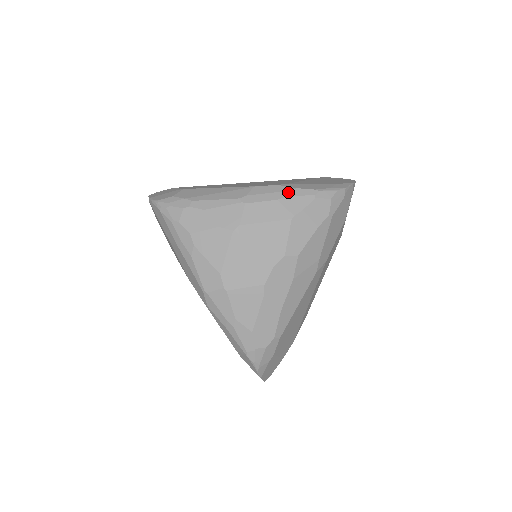
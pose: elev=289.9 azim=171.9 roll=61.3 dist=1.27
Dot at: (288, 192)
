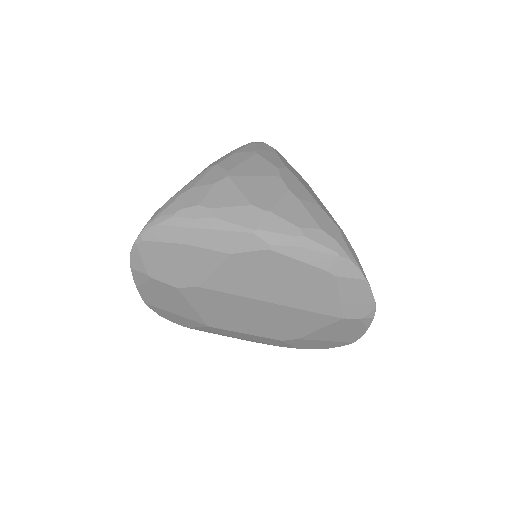
Dot at: (235, 150)
